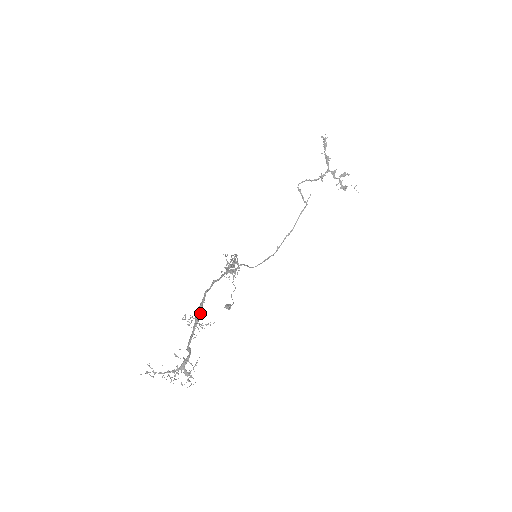
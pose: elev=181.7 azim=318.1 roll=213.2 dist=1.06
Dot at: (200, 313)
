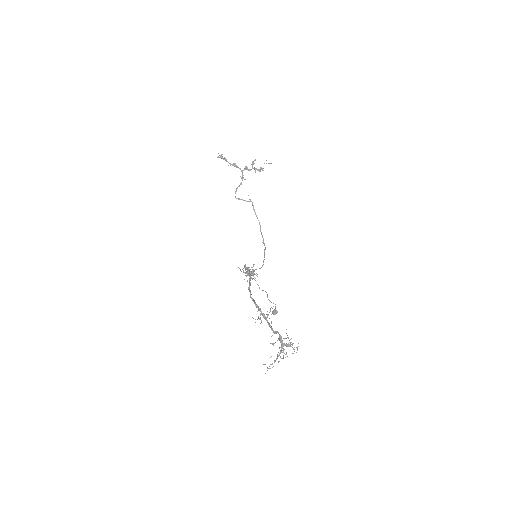
Dot at: (260, 309)
